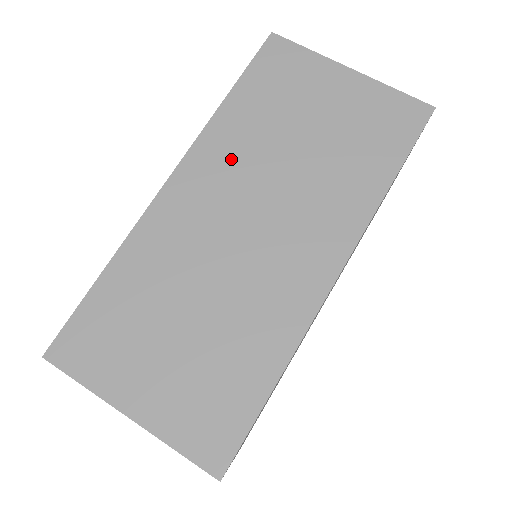
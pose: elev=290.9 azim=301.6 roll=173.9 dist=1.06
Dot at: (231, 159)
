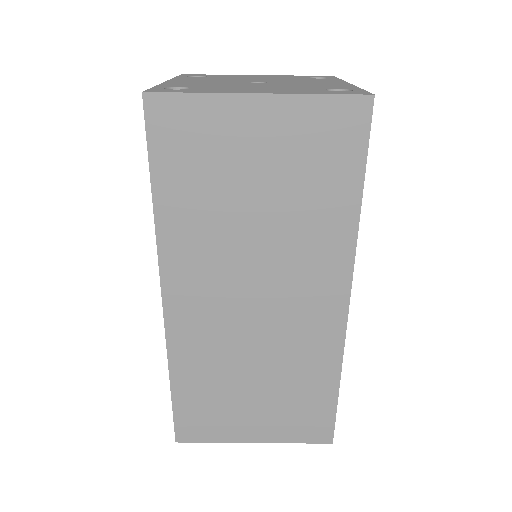
Dot at: (202, 258)
